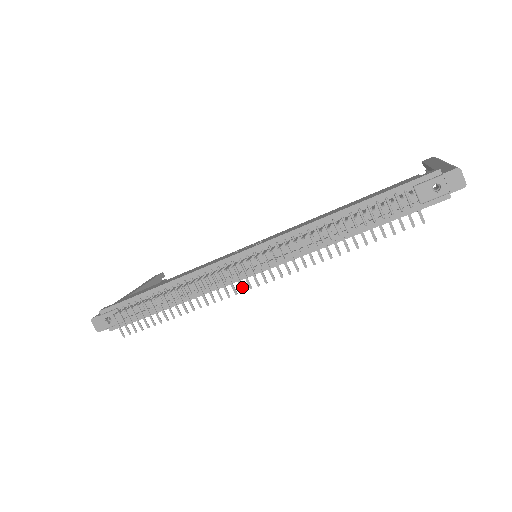
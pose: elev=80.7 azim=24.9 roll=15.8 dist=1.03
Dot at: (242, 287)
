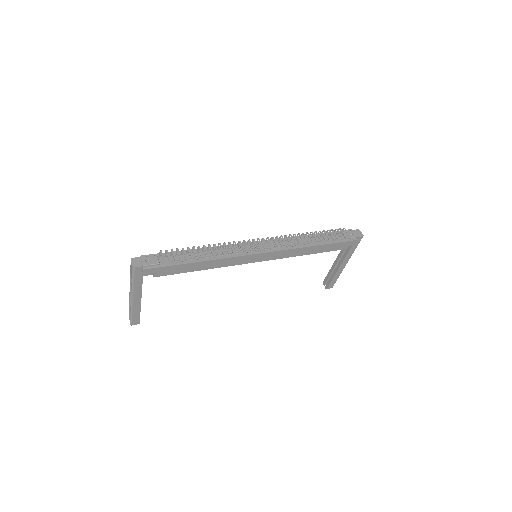
Dot at: occluded
